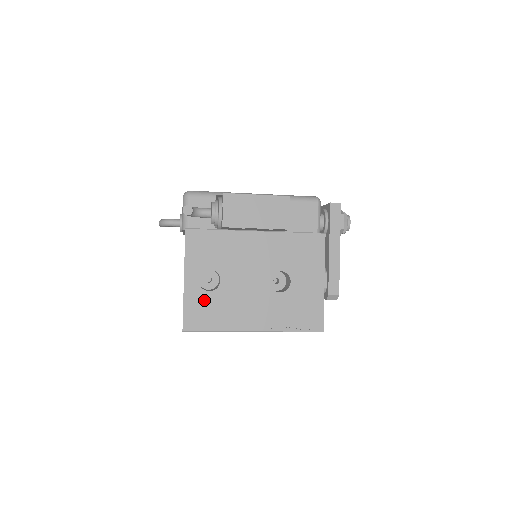
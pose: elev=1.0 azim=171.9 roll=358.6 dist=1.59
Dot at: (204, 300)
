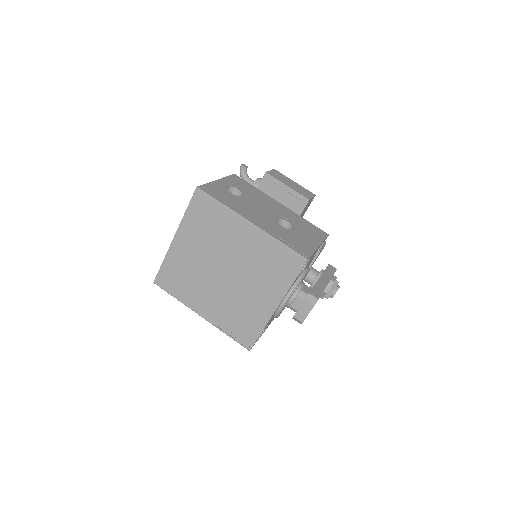
Dot at: (224, 192)
